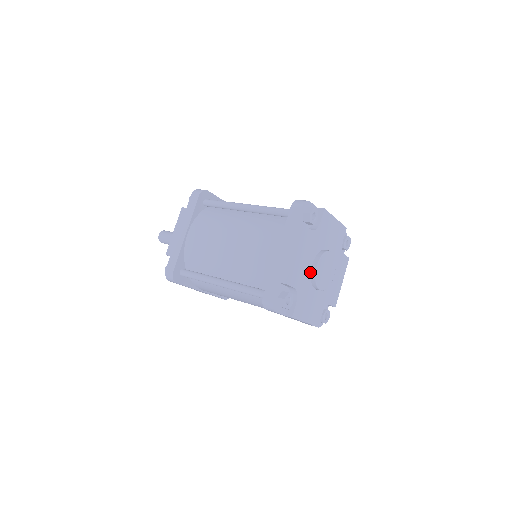
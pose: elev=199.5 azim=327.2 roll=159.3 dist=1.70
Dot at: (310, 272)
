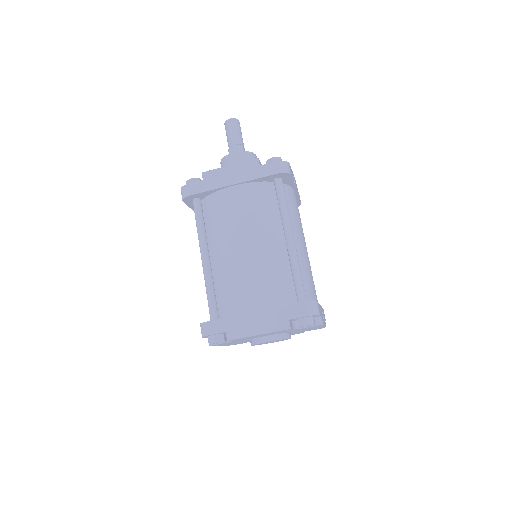
Dot at: (259, 337)
